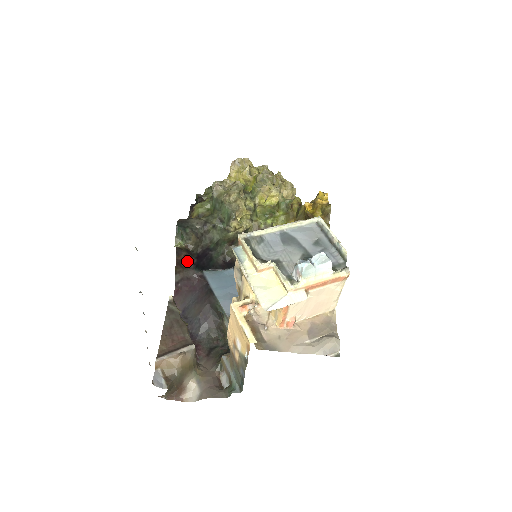
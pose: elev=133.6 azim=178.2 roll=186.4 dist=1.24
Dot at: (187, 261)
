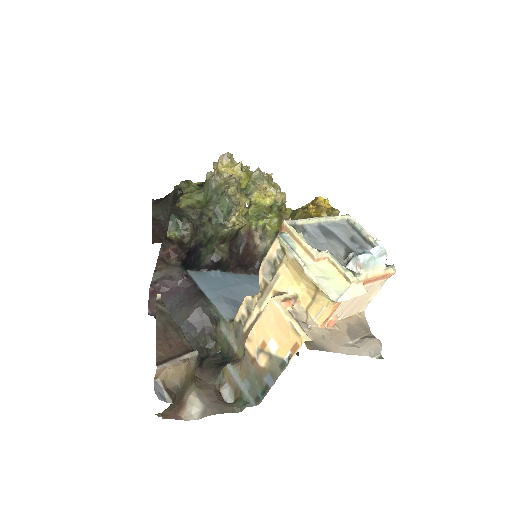
Dot at: (175, 256)
